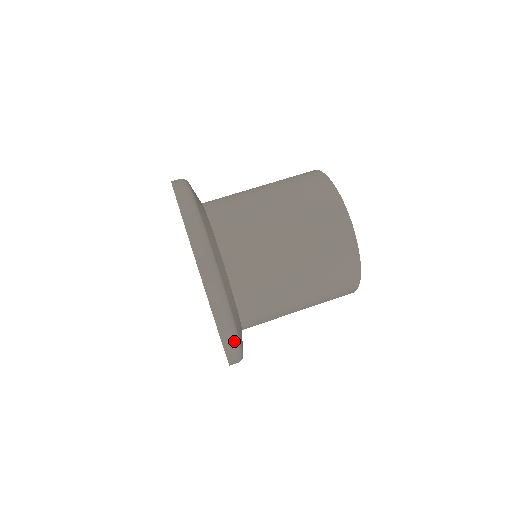
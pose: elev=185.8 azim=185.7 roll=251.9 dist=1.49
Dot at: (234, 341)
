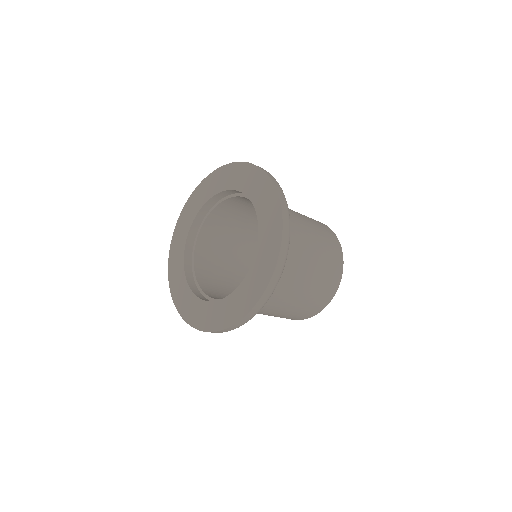
Dot at: (282, 271)
